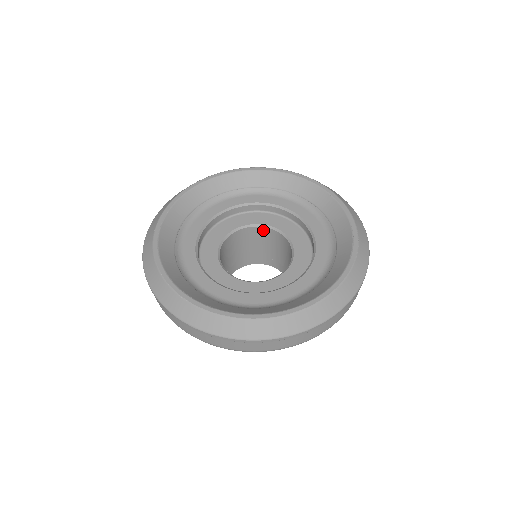
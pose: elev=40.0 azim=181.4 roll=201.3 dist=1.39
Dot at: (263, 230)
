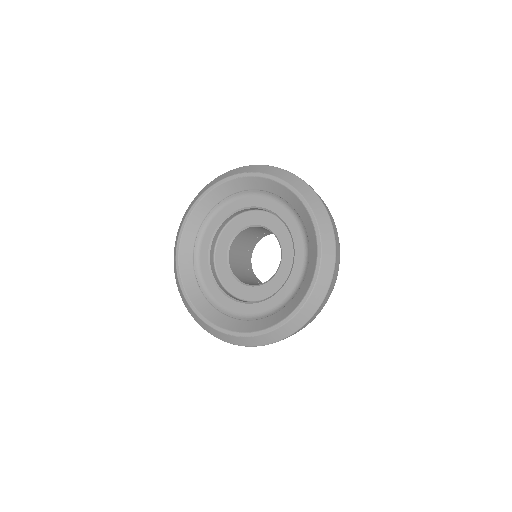
Dot at: (247, 229)
